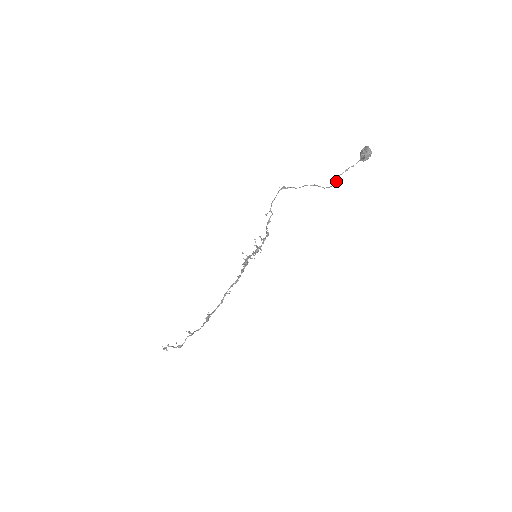
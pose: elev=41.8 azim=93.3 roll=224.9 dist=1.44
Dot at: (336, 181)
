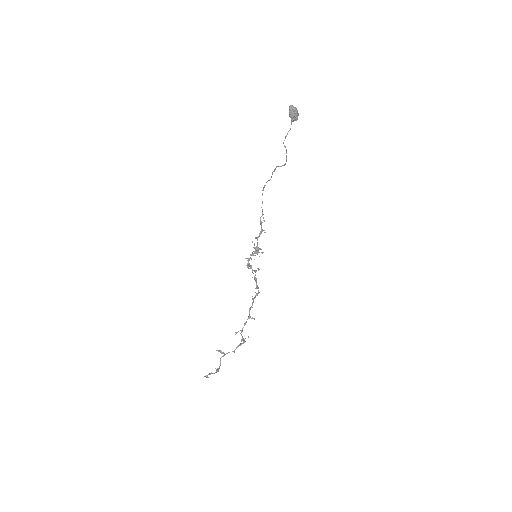
Dot at: (286, 152)
